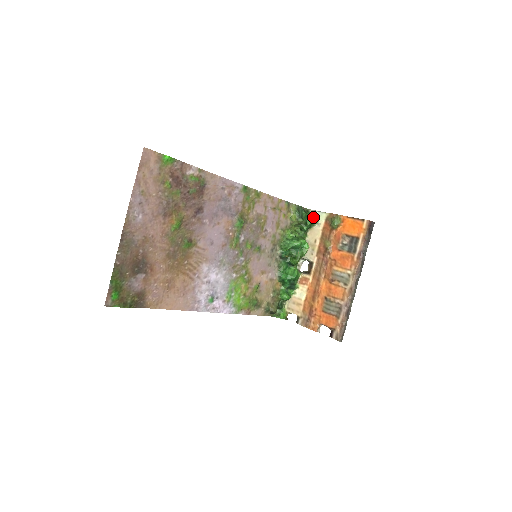
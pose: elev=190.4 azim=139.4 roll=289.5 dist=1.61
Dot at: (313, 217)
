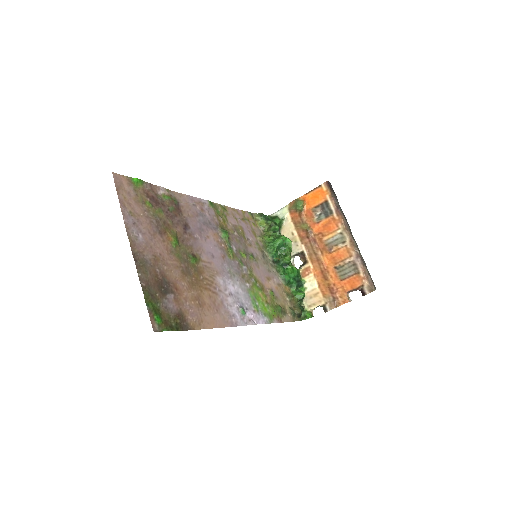
Dot at: (277, 217)
